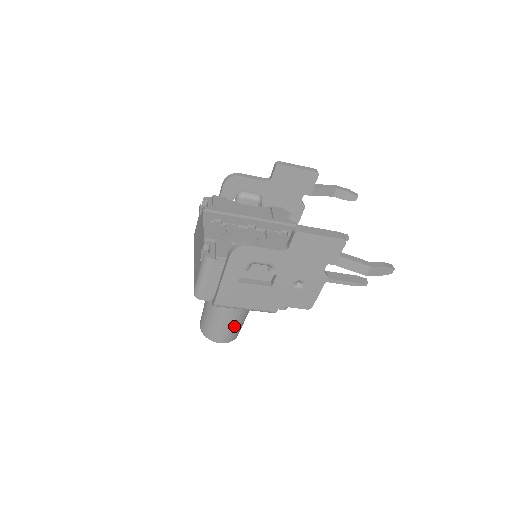
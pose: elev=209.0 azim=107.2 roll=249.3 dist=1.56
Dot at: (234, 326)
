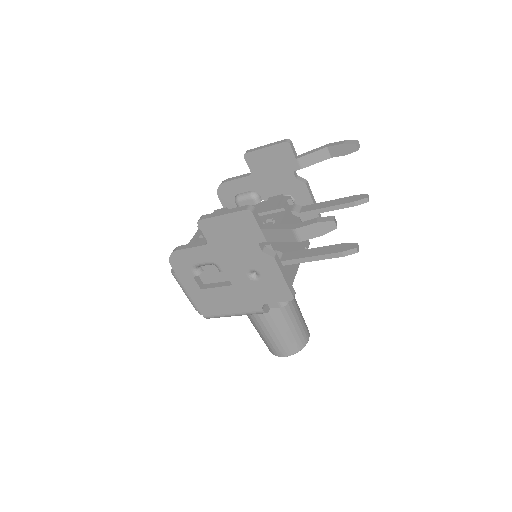
Dot at: (280, 336)
